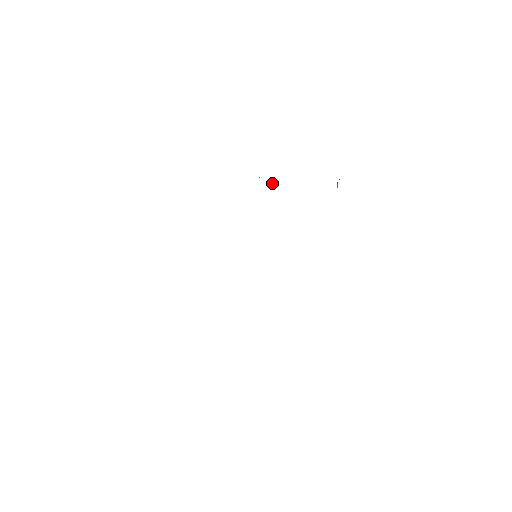
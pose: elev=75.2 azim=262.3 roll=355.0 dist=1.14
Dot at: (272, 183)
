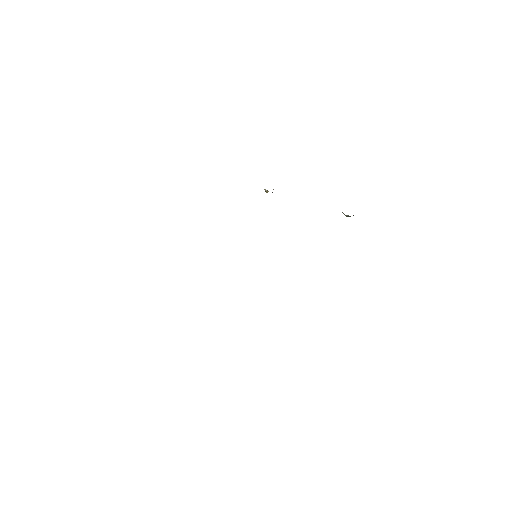
Dot at: occluded
